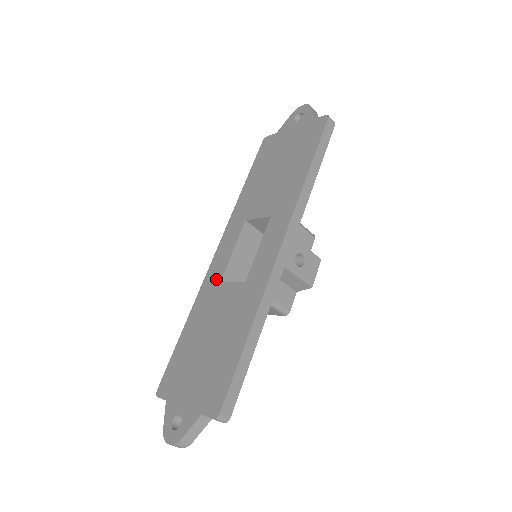
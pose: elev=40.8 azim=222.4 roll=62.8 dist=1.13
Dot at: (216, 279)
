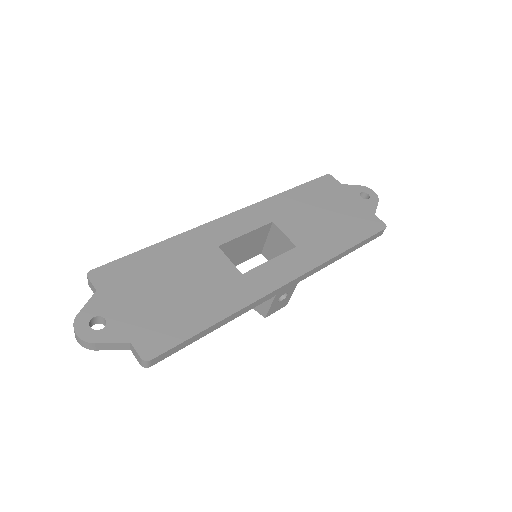
Dot at: (216, 239)
